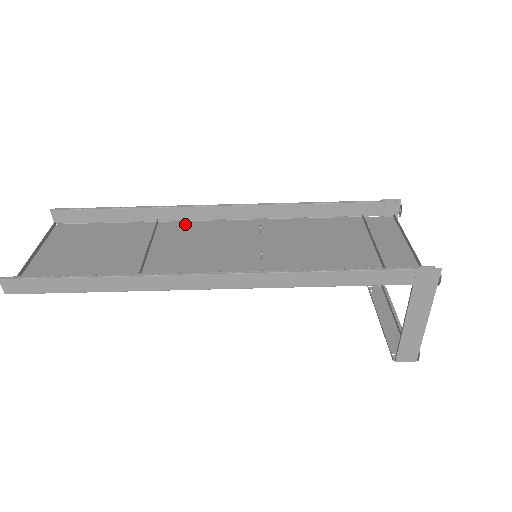
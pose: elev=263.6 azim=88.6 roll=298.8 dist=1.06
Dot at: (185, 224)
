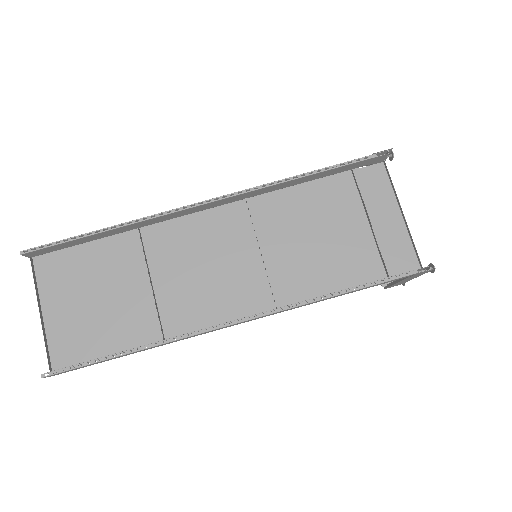
Dot at: (169, 226)
